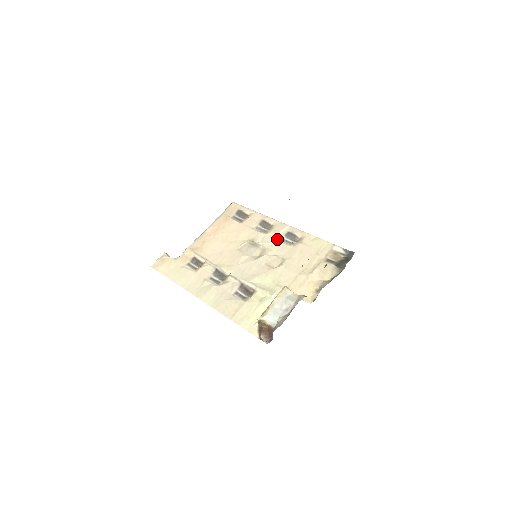
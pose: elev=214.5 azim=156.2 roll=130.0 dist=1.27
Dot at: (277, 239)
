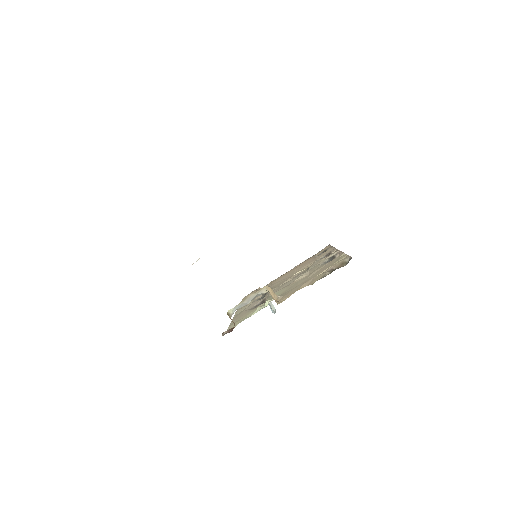
Dot at: (320, 262)
